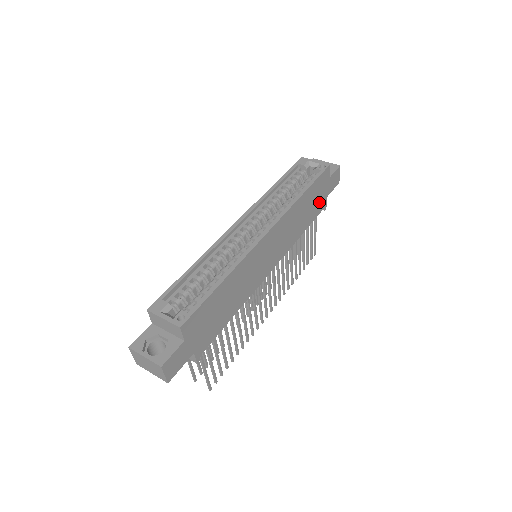
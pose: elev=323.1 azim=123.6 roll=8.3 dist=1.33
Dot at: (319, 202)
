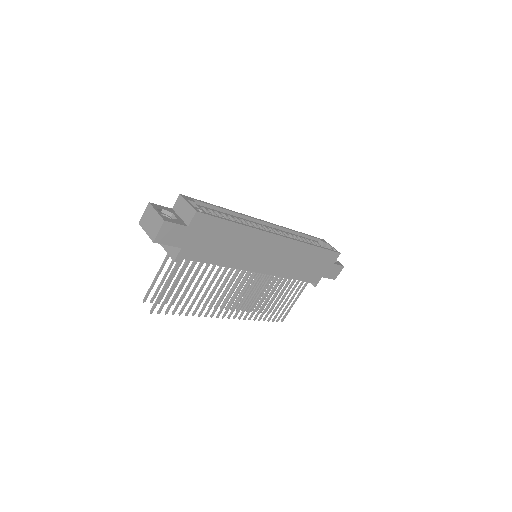
Dot at: (316, 272)
